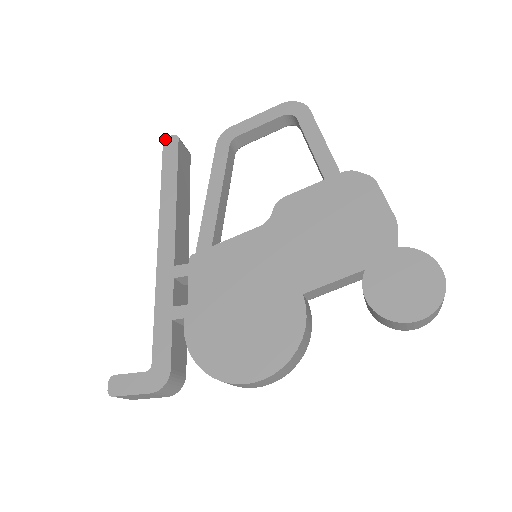
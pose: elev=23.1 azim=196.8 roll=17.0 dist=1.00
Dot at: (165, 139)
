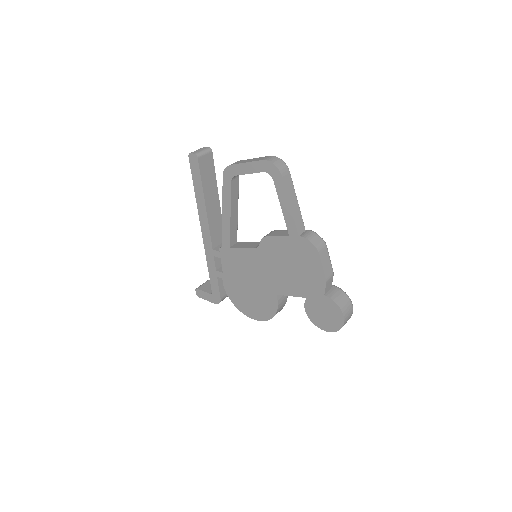
Dot at: (189, 155)
